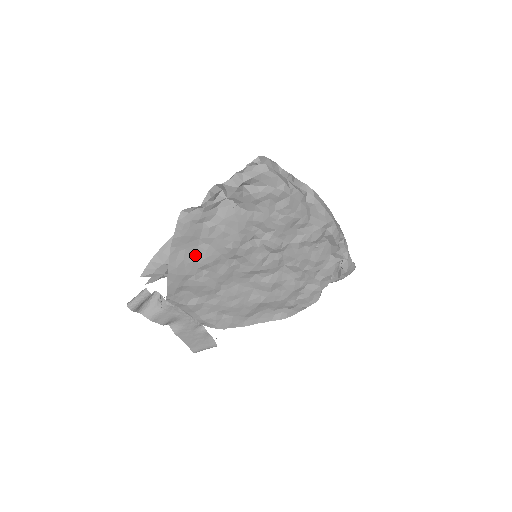
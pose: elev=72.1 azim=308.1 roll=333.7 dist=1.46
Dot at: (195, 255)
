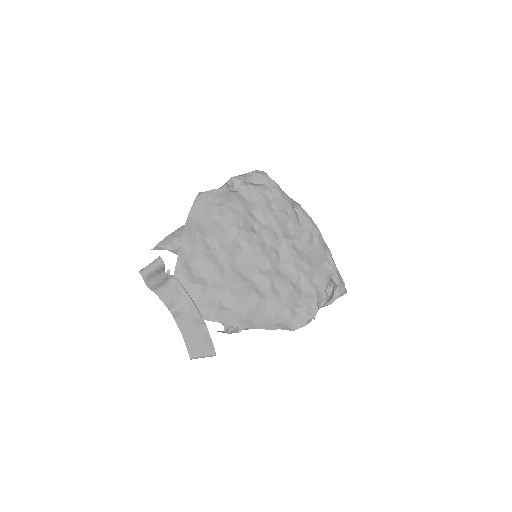
Dot at: (206, 230)
